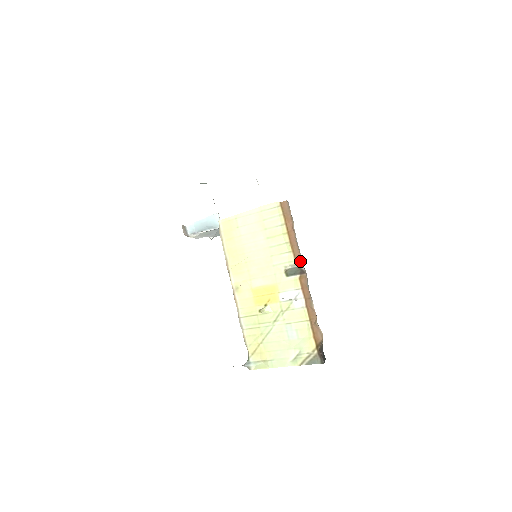
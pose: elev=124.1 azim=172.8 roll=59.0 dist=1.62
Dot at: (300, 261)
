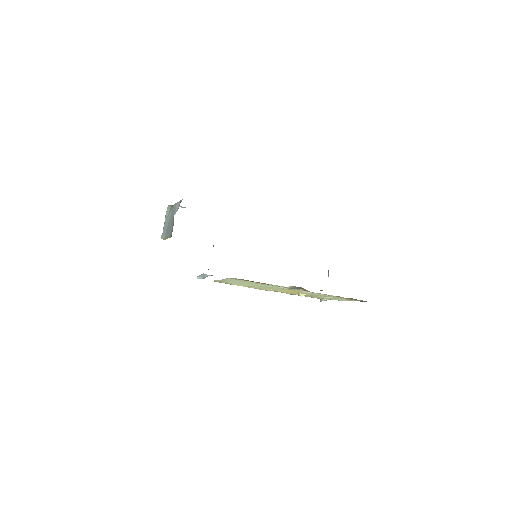
Dot at: occluded
